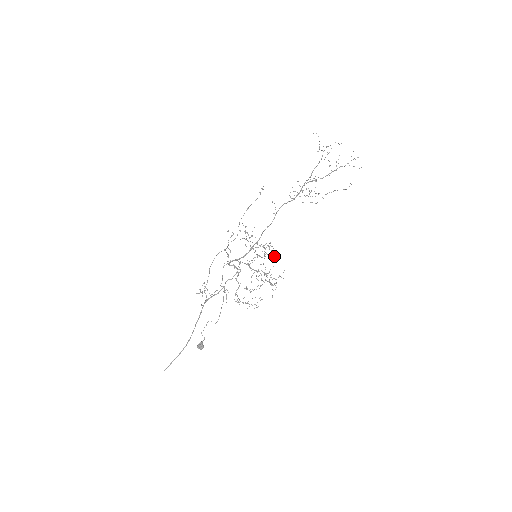
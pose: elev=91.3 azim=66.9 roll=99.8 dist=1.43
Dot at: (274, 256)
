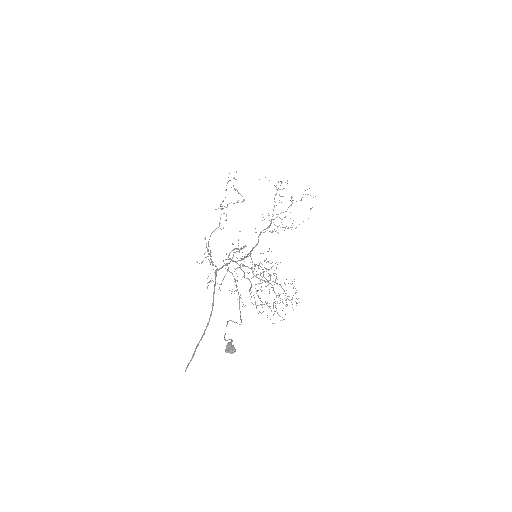
Dot at: occluded
